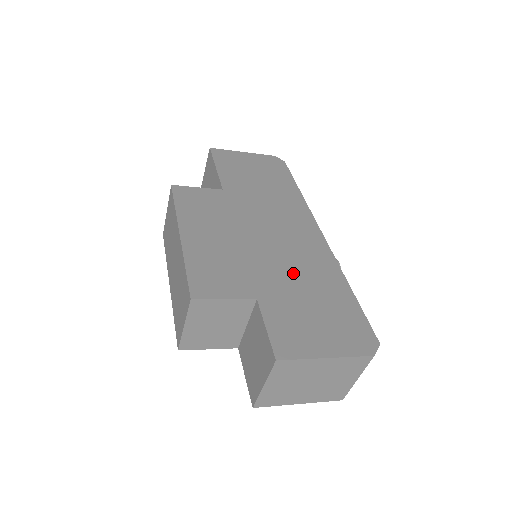
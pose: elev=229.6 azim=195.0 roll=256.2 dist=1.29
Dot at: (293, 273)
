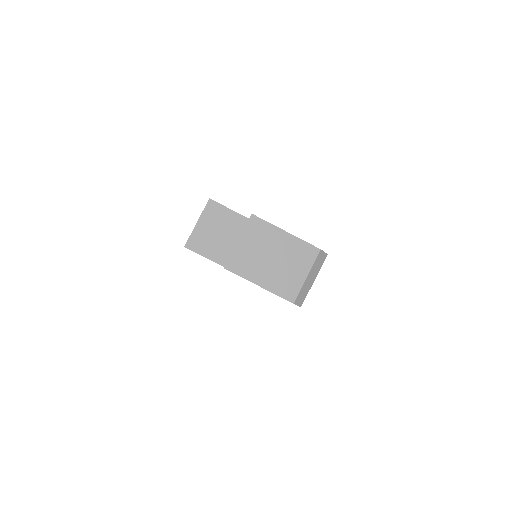
Dot at: occluded
